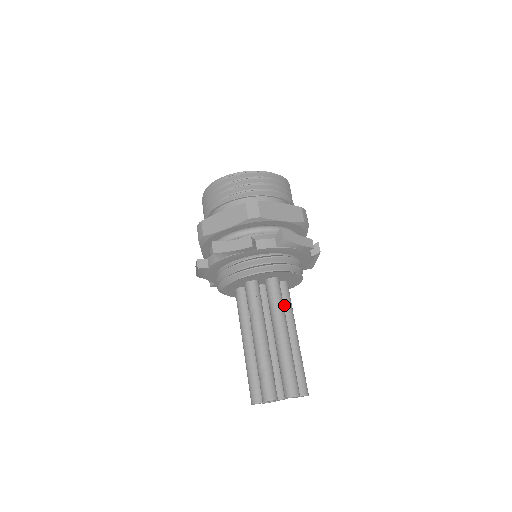
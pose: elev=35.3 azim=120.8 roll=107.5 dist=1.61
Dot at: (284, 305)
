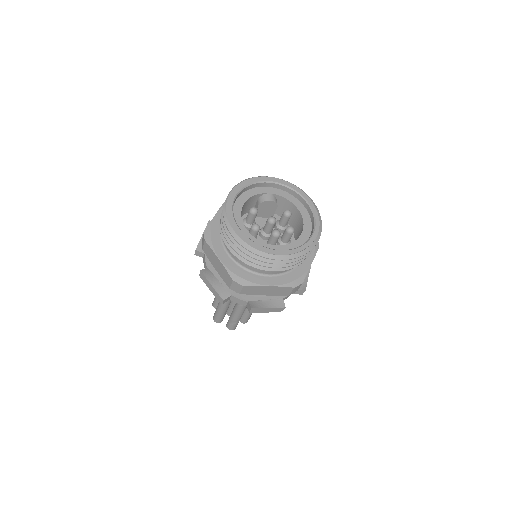
Dot at: occluded
